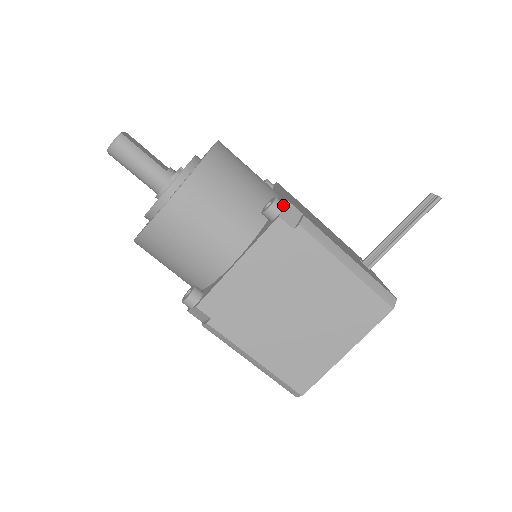
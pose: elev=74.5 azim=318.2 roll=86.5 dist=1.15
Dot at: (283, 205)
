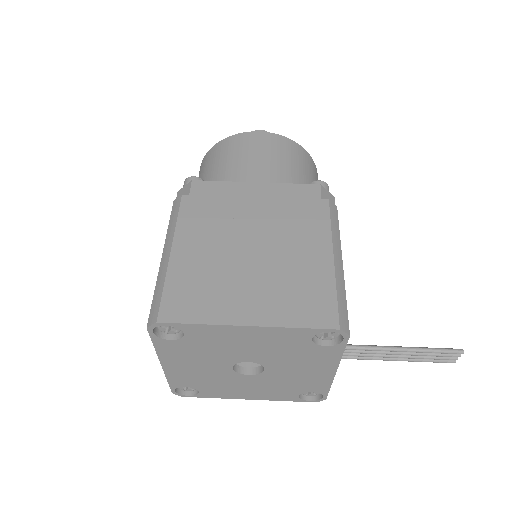
Dot at: (329, 192)
